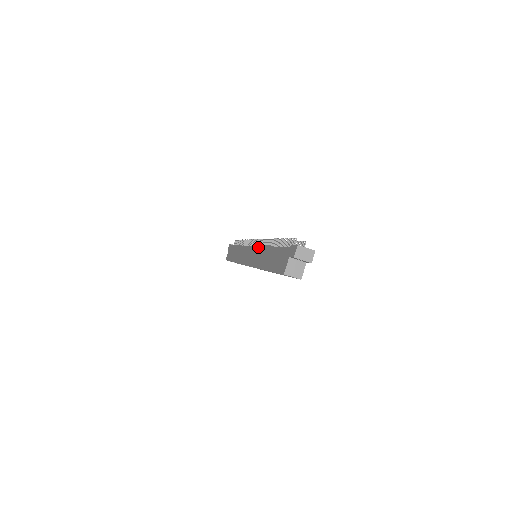
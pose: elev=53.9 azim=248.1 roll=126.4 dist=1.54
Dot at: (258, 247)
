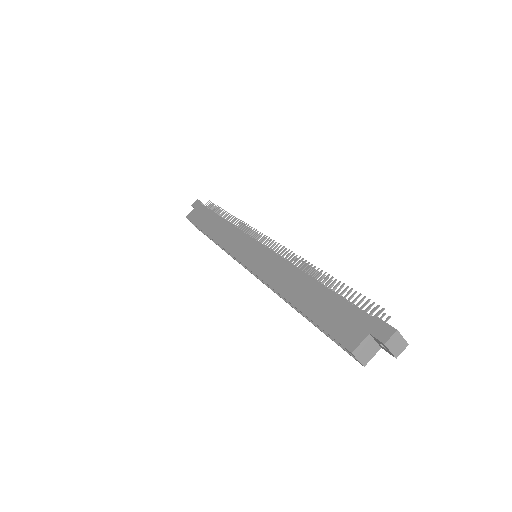
Dot at: (276, 255)
